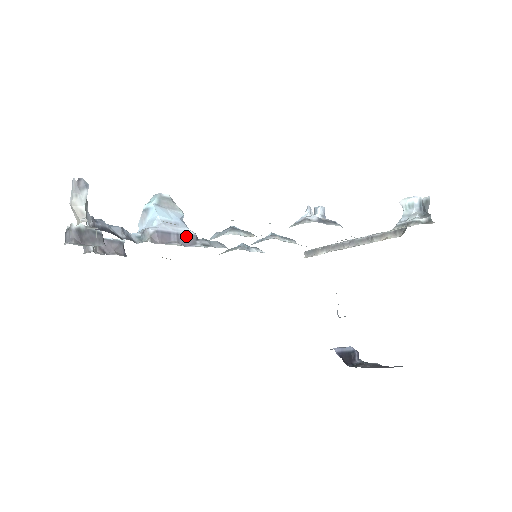
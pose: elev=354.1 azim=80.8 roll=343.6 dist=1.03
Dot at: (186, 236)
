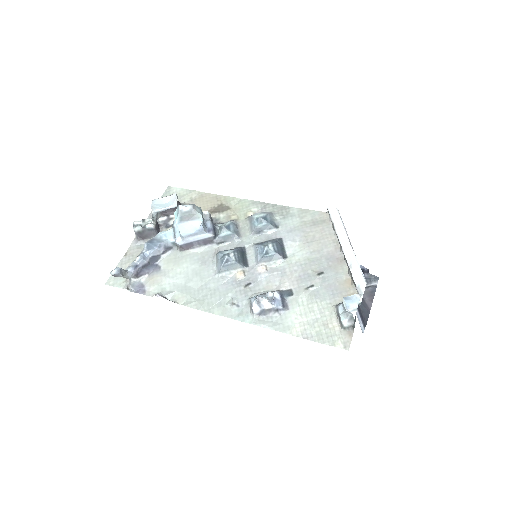
Dot at: (205, 240)
